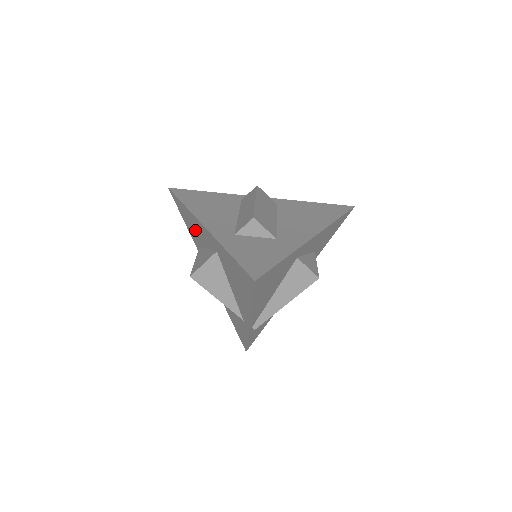
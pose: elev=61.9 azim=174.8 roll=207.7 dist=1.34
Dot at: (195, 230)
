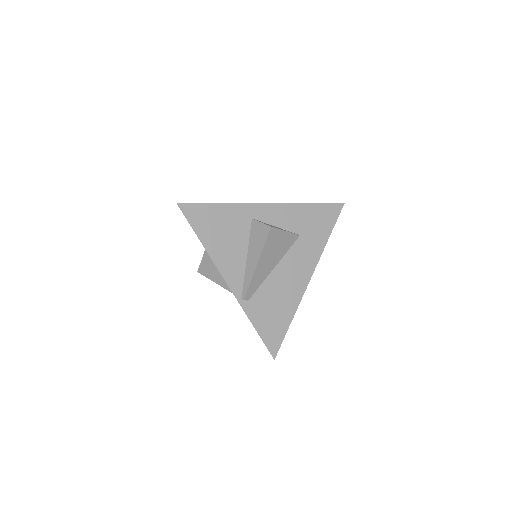
Dot at: occluded
